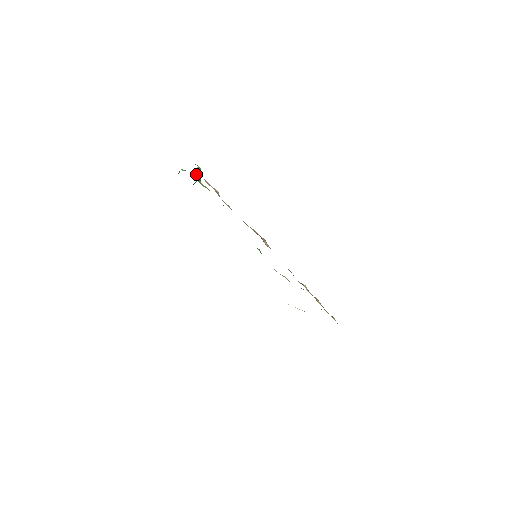
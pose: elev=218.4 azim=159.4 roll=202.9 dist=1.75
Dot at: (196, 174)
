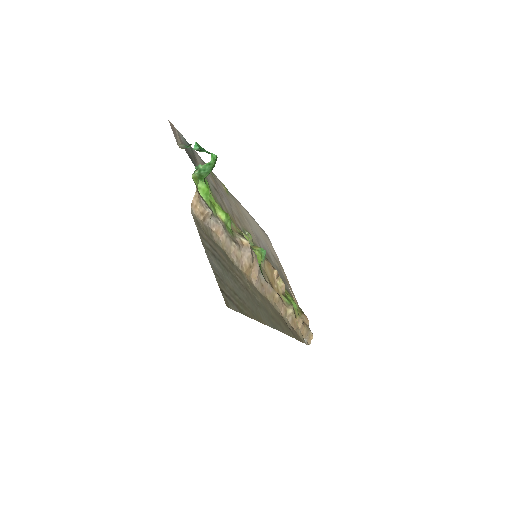
Dot at: (201, 170)
